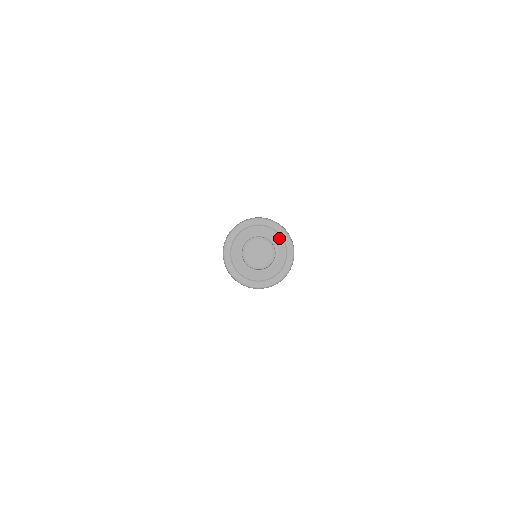
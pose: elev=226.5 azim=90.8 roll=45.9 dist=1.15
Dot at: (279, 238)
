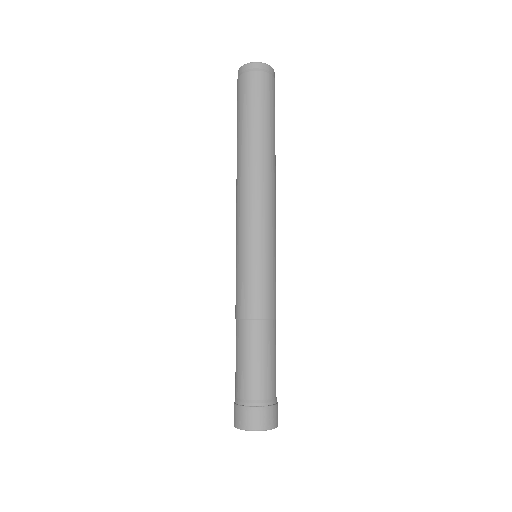
Dot at: occluded
